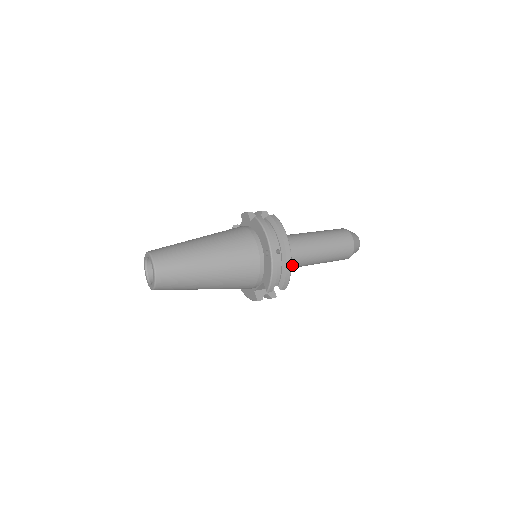
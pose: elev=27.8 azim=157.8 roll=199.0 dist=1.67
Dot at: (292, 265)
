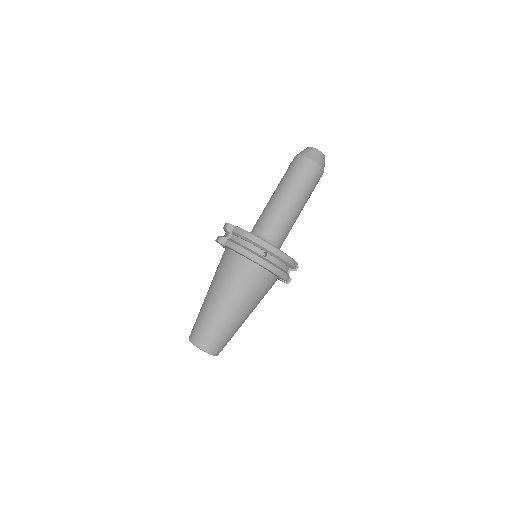
Dot at: (286, 234)
